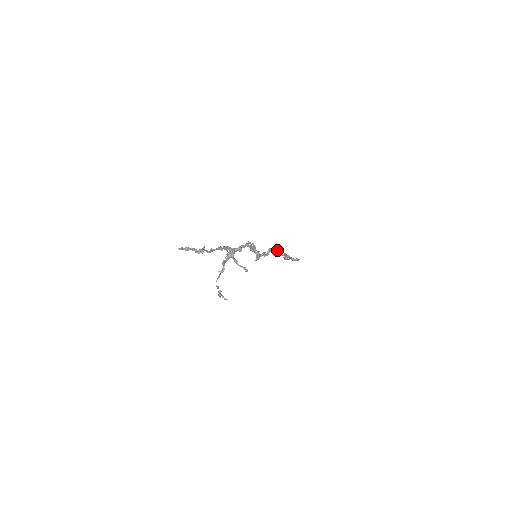
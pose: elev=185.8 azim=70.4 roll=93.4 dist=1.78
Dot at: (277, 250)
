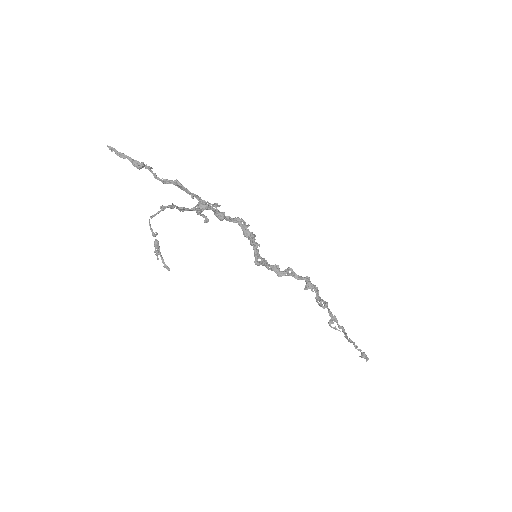
Dot at: (304, 279)
